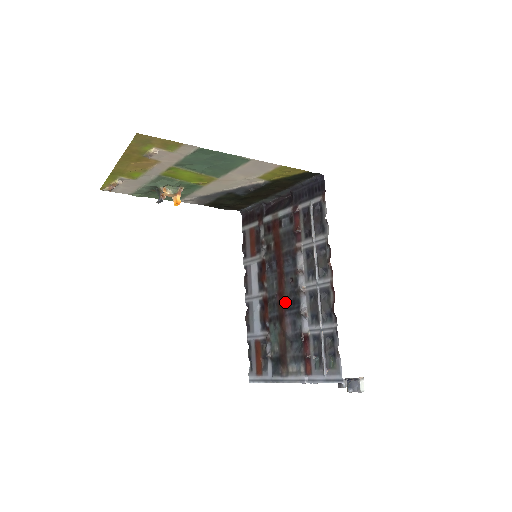
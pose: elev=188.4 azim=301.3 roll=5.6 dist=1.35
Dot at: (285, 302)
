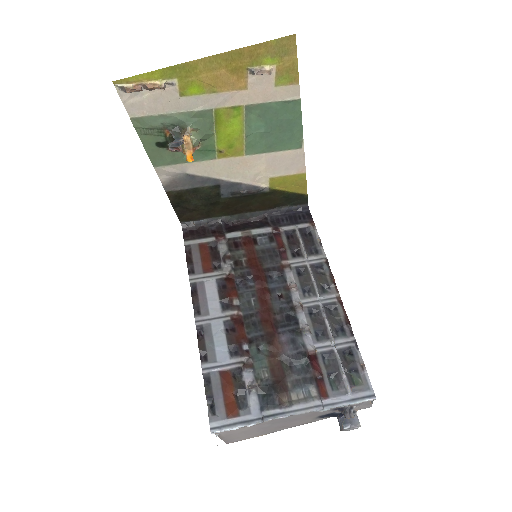
Dot at: (274, 319)
